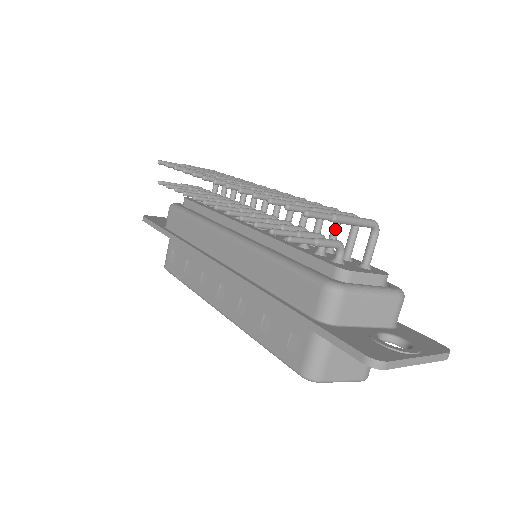
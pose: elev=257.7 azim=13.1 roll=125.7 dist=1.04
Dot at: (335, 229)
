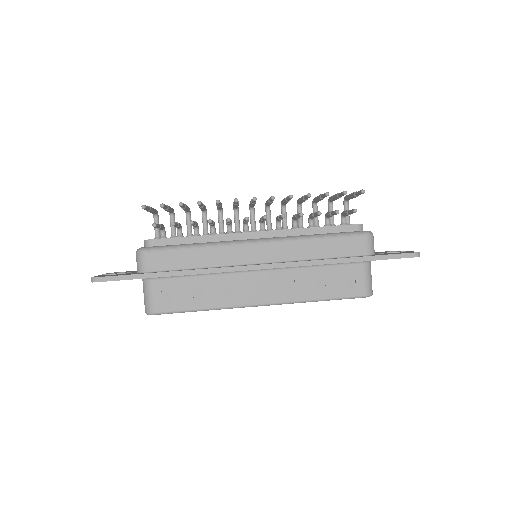
Dot at: (317, 211)
